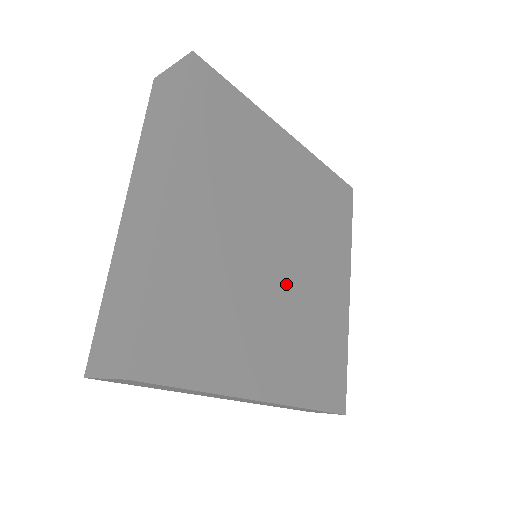
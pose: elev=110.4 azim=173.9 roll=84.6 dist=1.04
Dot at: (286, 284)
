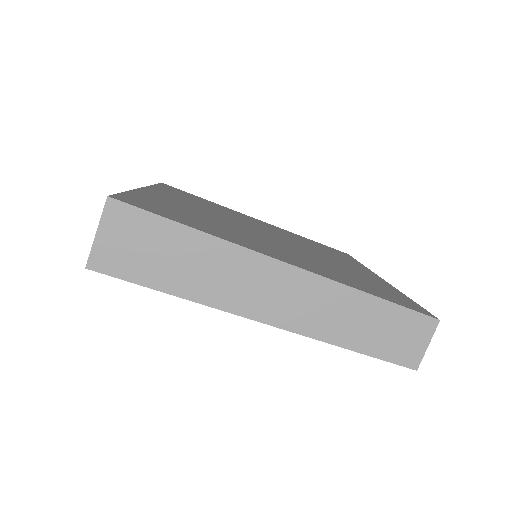
Dot at: (285, 245)
